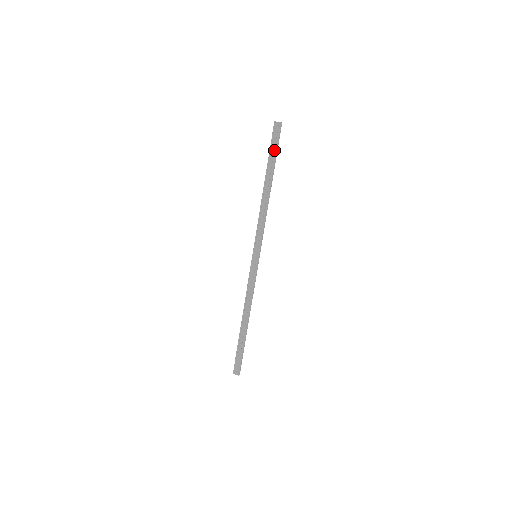
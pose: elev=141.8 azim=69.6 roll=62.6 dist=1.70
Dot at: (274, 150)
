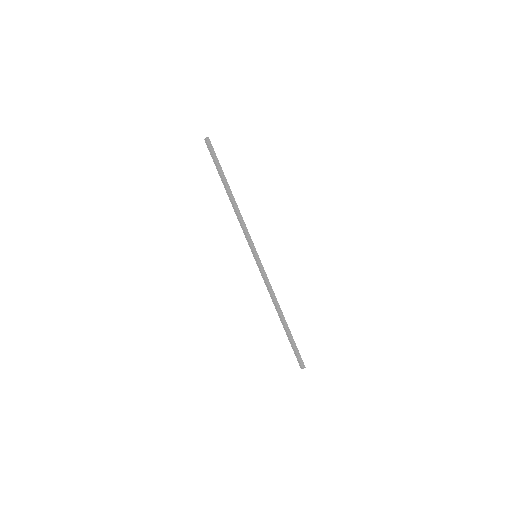
Dot at: (215, 162)
